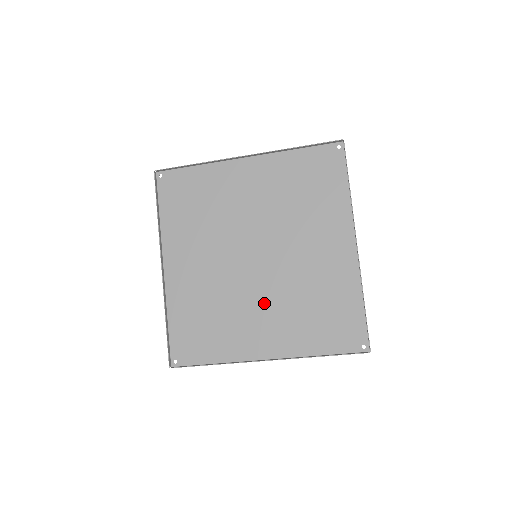
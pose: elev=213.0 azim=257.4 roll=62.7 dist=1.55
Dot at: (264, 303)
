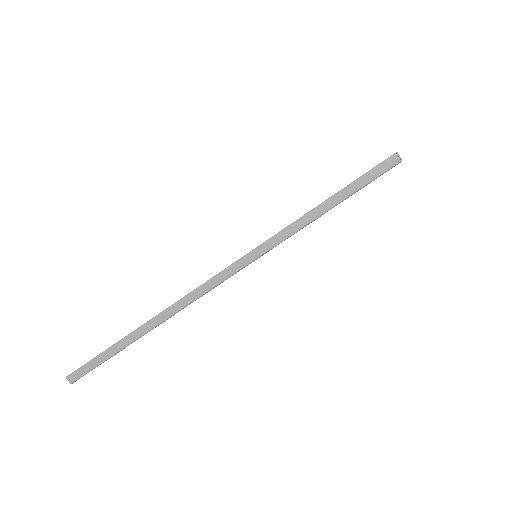
Dot at: occluded
